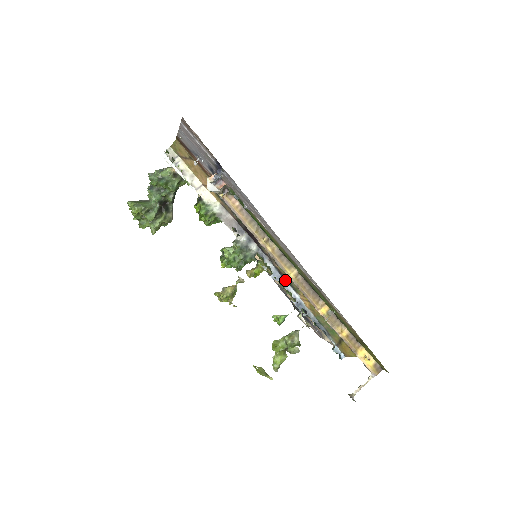
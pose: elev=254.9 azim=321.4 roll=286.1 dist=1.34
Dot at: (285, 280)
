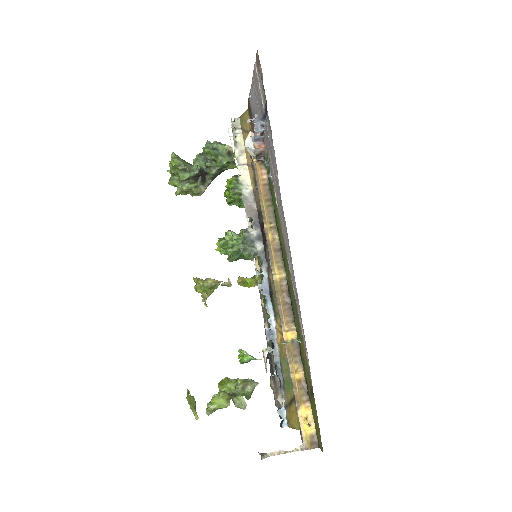
Dot at: (271, 298)
